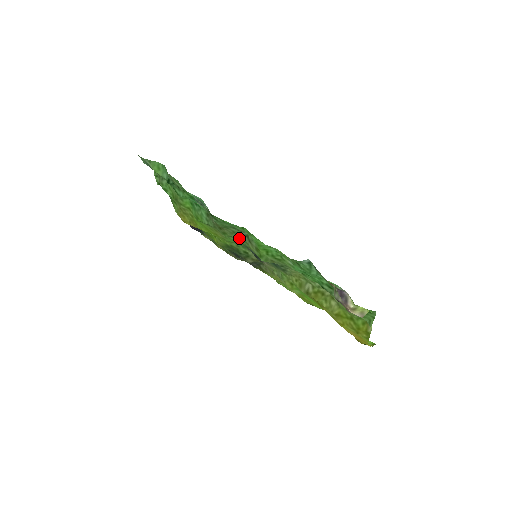
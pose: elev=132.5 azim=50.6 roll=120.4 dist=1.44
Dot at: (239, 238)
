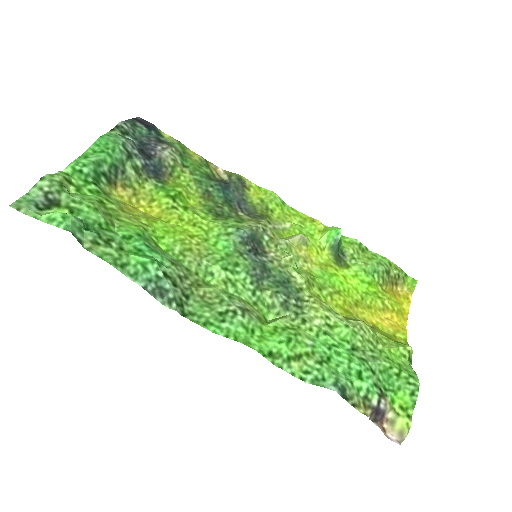
Dot at: (230, 296)
